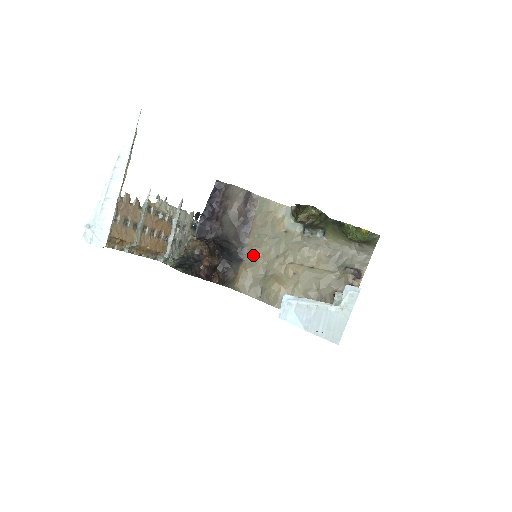
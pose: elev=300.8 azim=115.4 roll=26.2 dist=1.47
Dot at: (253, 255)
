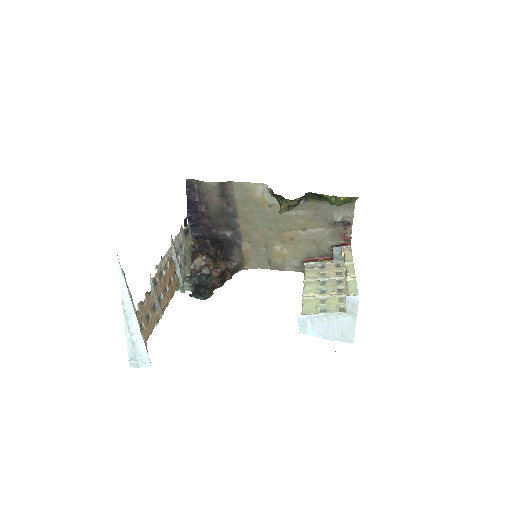
Dot at: (249, 235)
